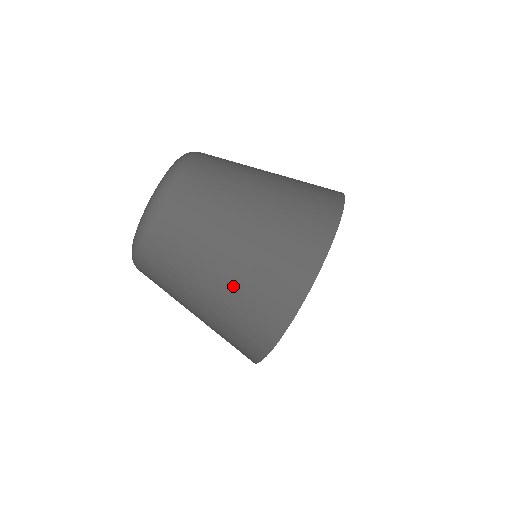
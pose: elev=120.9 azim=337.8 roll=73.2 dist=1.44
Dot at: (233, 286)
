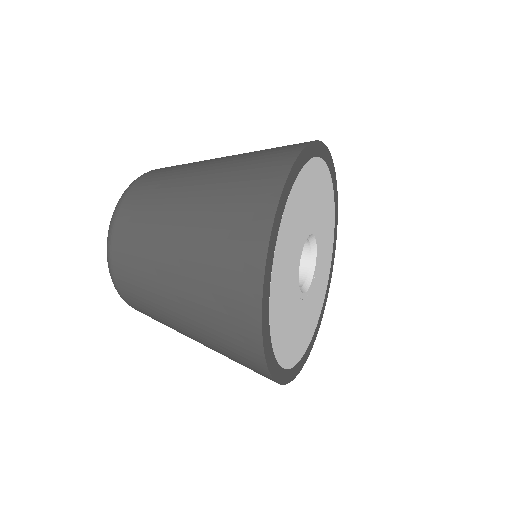
Dot at: (198, 325)
